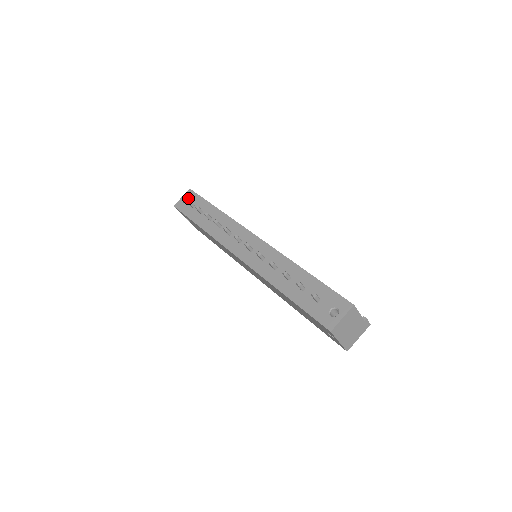
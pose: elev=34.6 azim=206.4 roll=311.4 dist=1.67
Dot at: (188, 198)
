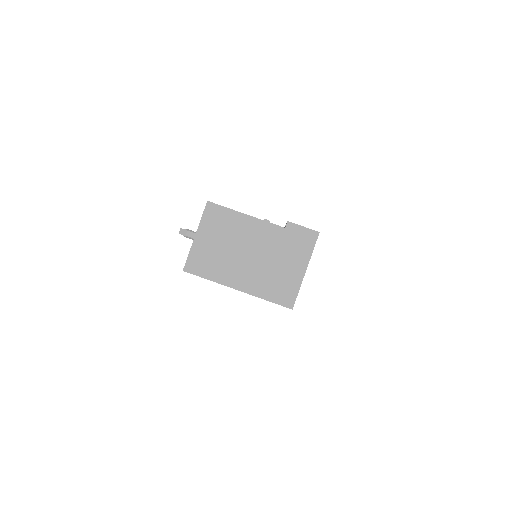
Dot at: occluded
